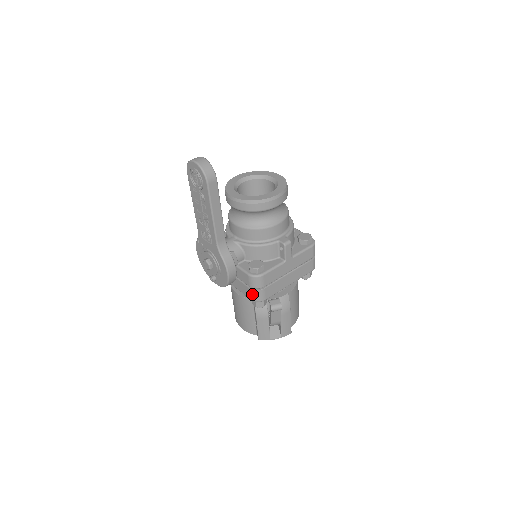
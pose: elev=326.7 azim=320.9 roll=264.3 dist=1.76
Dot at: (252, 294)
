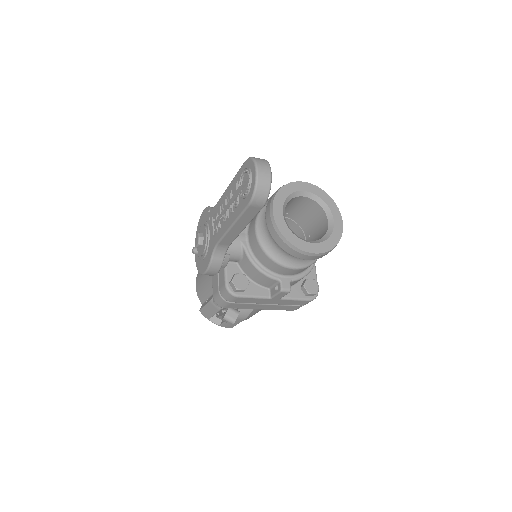
Dot at: (217, 296)
